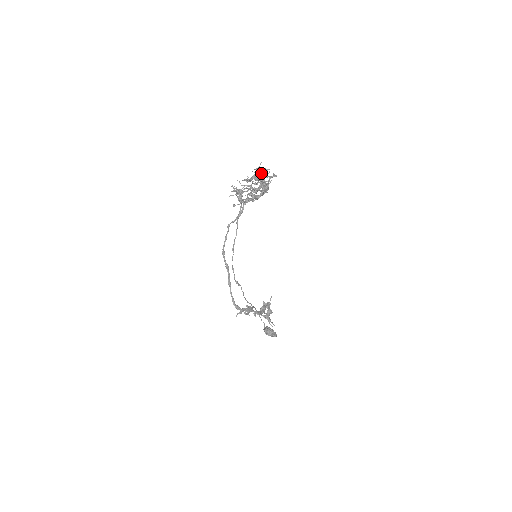
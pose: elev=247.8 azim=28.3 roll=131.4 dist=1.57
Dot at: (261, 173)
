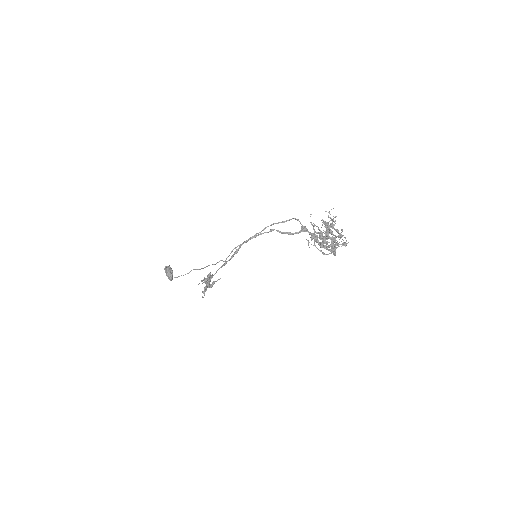
Dot at: occluded
